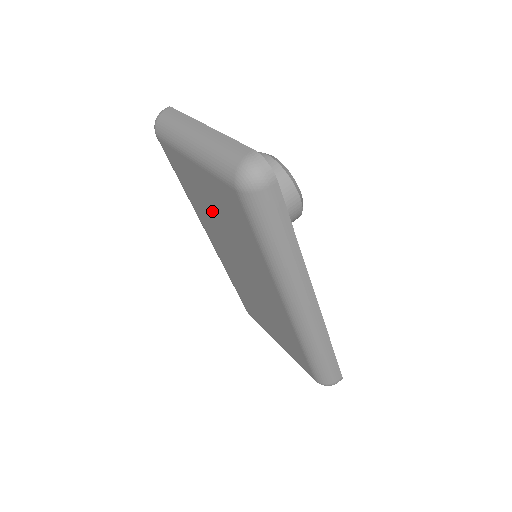
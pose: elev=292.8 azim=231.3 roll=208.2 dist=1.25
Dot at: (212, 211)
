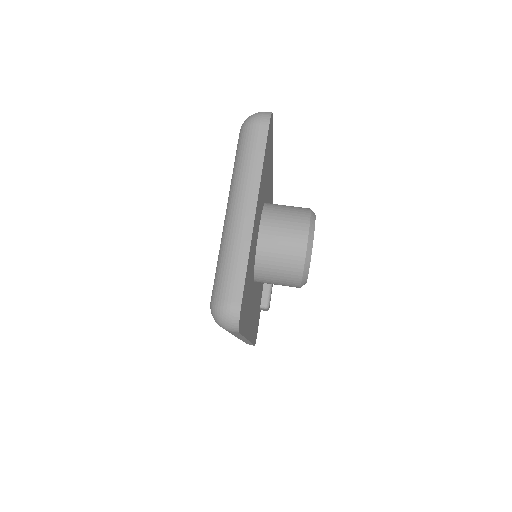
Dot at: occluded
